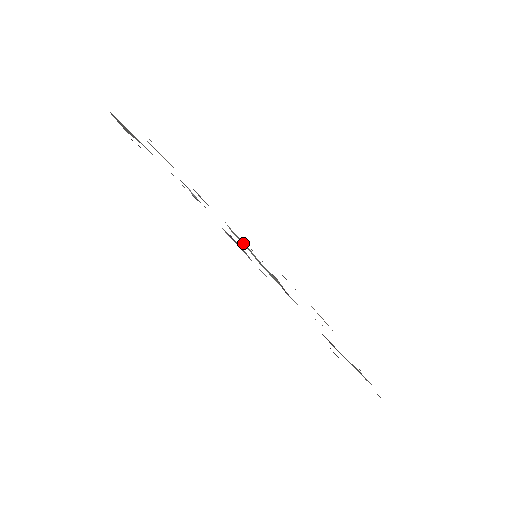
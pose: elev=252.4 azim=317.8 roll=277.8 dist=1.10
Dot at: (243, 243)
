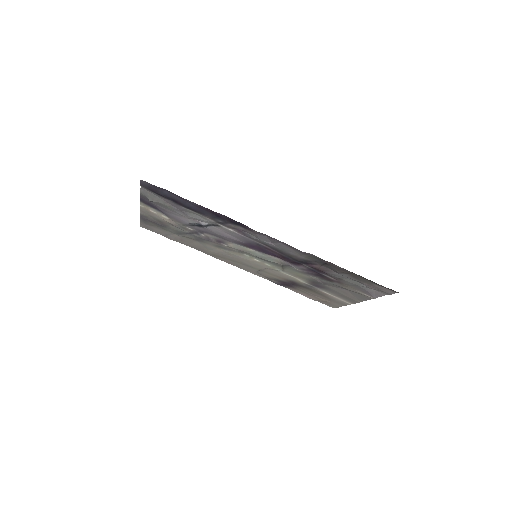
Dot at: (245, 249)
